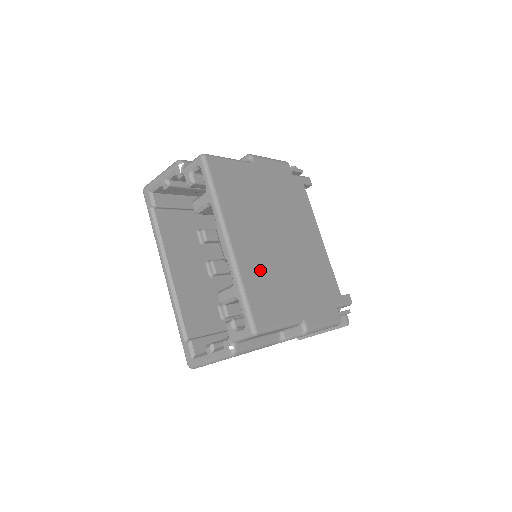
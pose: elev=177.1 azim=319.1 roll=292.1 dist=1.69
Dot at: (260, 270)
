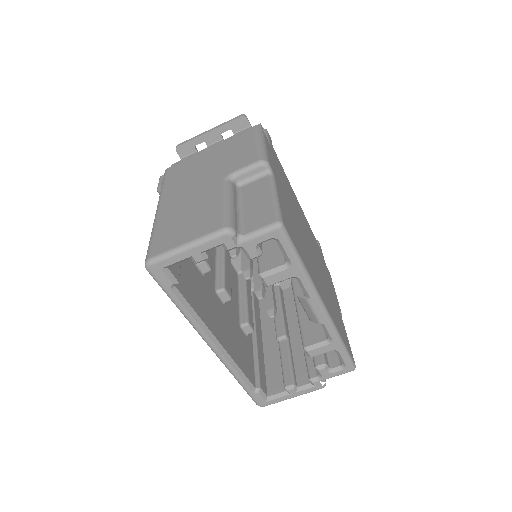
Dot at: (330, 305)
